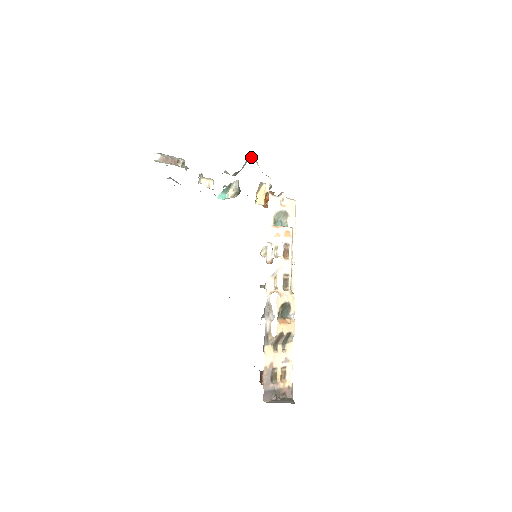
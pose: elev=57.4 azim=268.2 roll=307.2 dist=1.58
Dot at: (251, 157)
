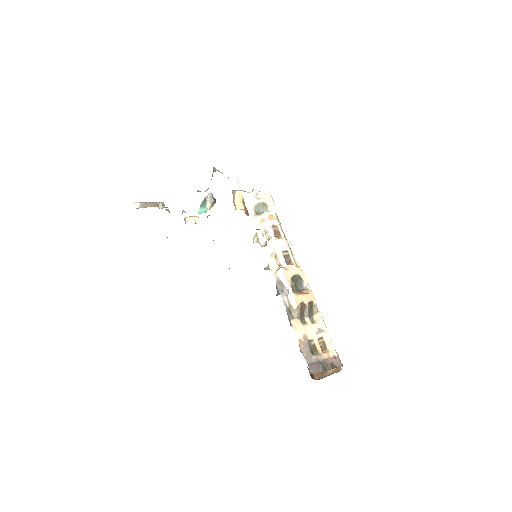
Dot at: (215, 171)
